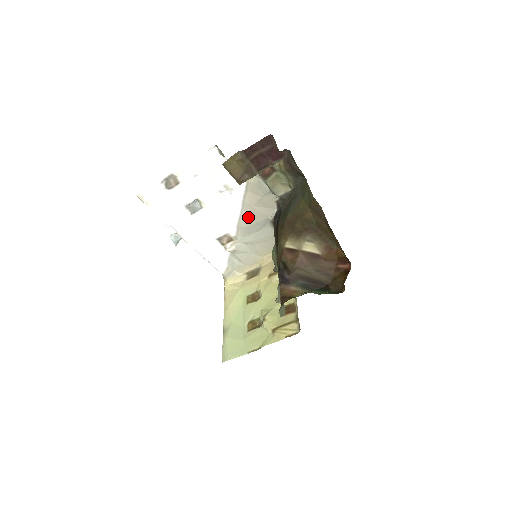
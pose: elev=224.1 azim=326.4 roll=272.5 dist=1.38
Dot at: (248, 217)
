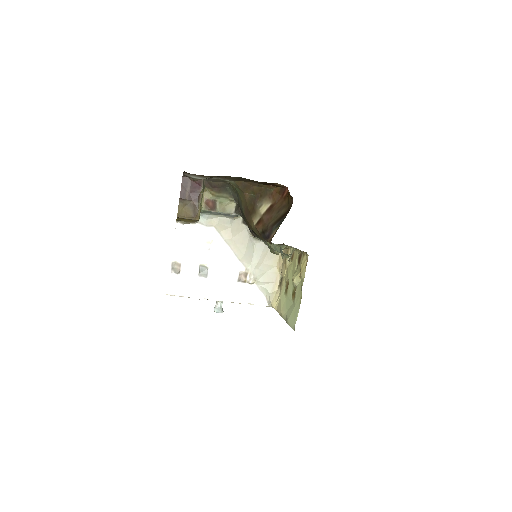
Dot at: (238, 248)
